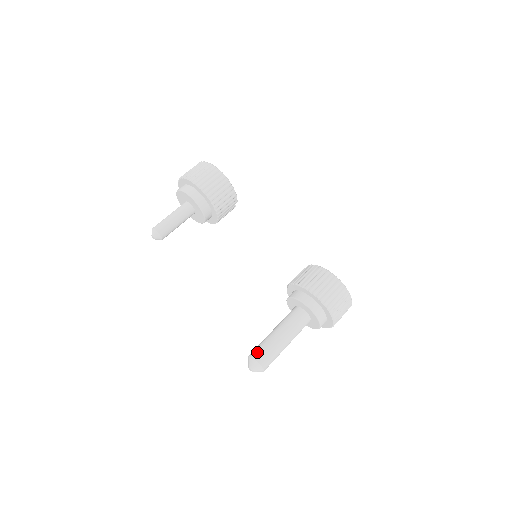
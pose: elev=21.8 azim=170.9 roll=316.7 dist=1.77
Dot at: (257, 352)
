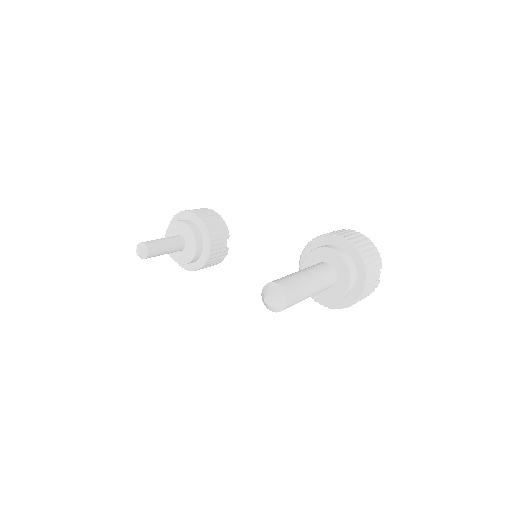
Dot at: occluded
